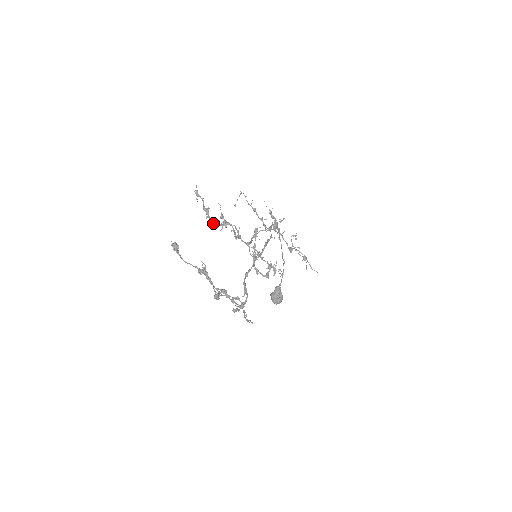
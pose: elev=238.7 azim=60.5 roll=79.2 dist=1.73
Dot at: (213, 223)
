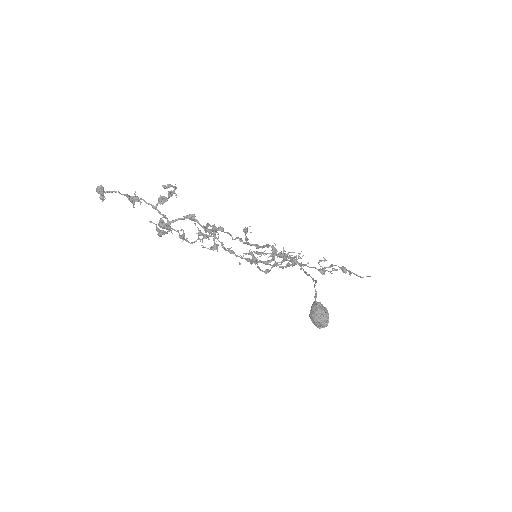
Dot at: (191, 242)
